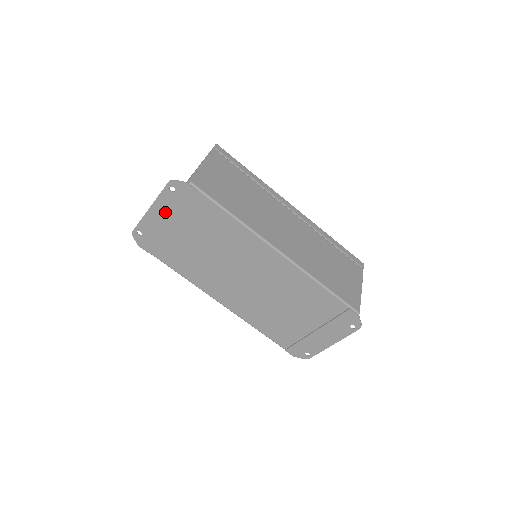
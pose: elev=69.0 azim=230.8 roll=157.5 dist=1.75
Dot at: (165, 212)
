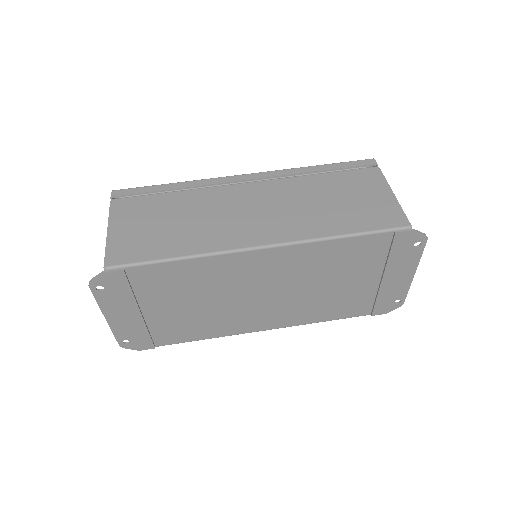
Dot at: (121, 310)
